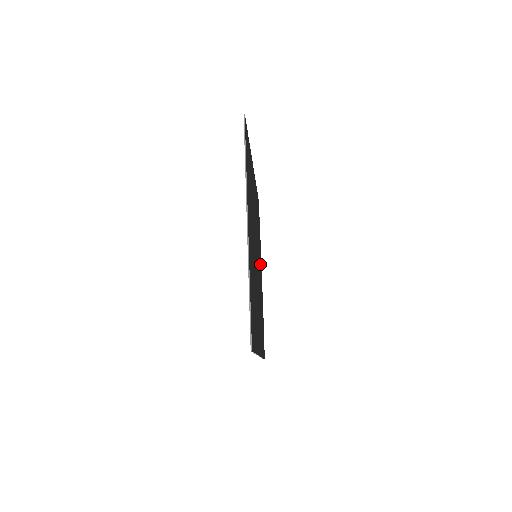
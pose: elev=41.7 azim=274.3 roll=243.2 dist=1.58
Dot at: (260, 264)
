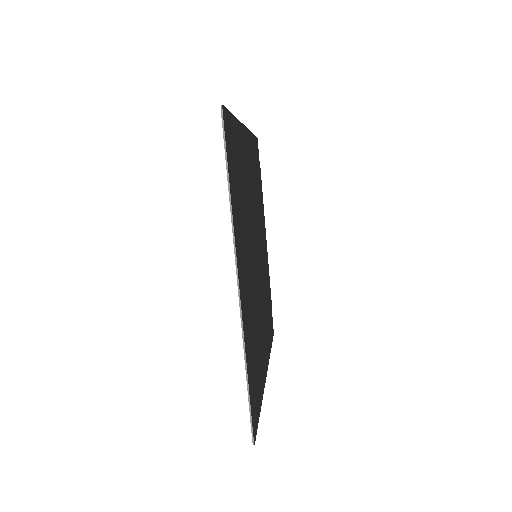
Dot at: (263, 231)
